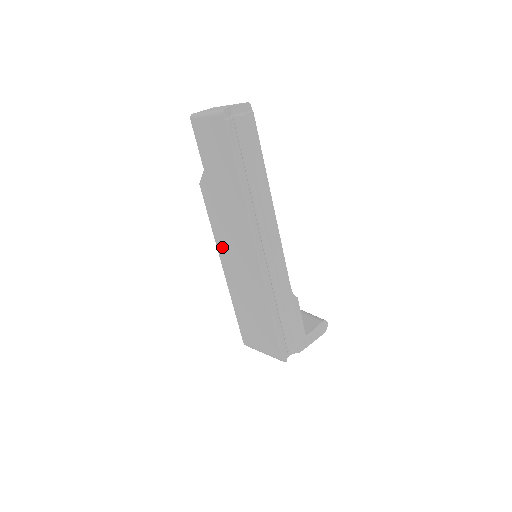
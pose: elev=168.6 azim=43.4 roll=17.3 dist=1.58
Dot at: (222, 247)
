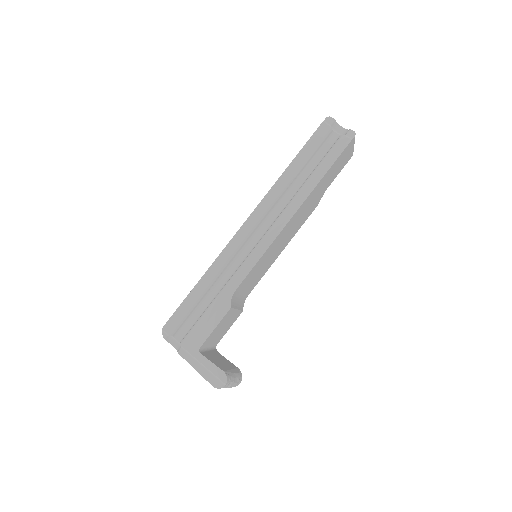
Dot at: occluded
